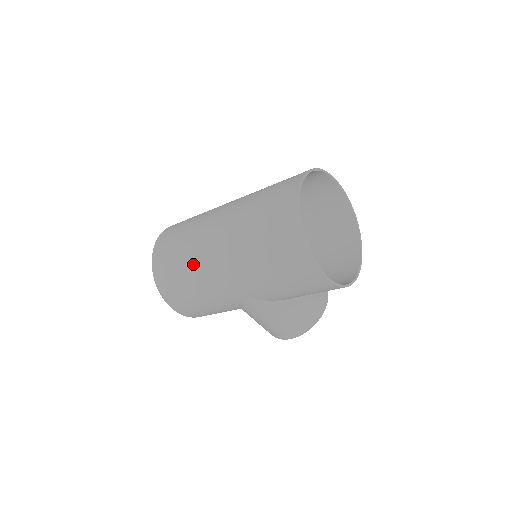
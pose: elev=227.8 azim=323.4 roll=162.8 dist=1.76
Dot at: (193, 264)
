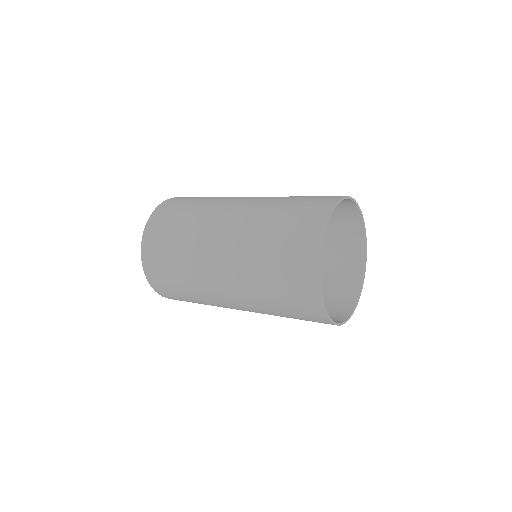
Dot at: (198, 292)
